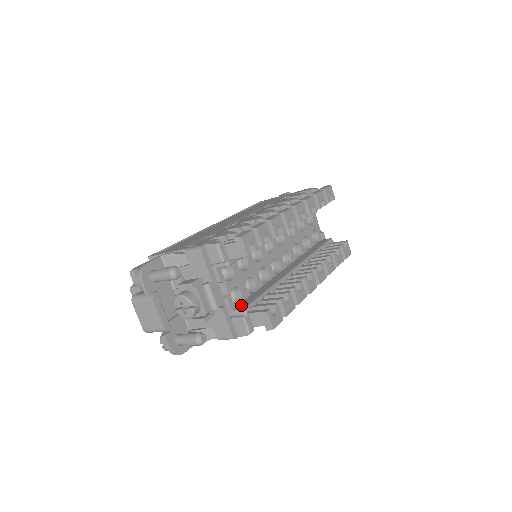
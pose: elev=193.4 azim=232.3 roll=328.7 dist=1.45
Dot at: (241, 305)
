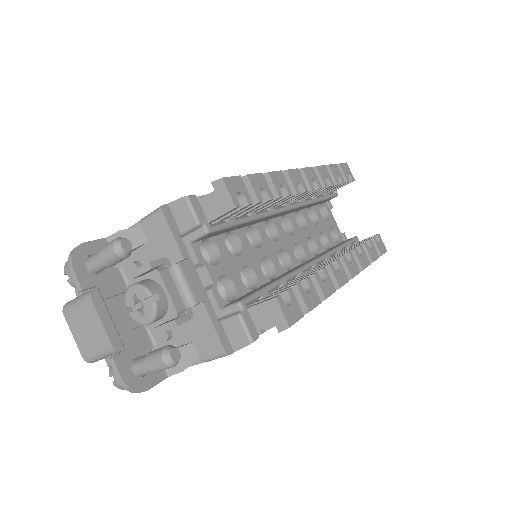
Dot at: (235, 300)
